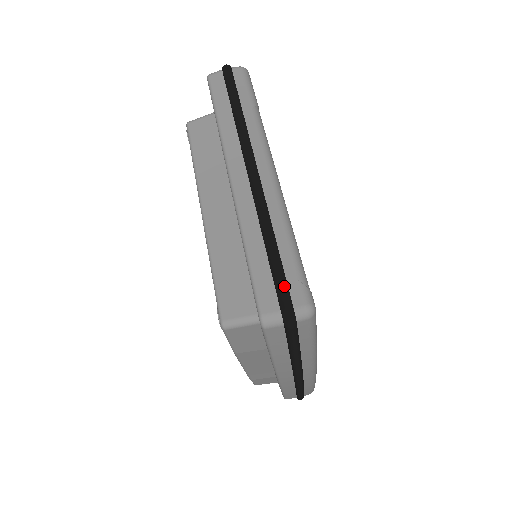
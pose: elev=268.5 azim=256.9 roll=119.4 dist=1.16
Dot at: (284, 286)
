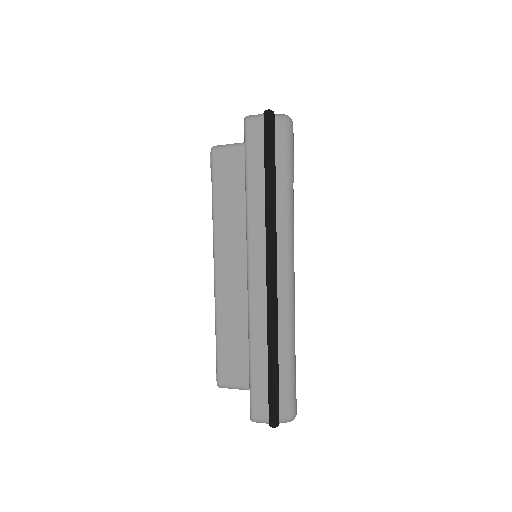
Dot at: (276, 401)
